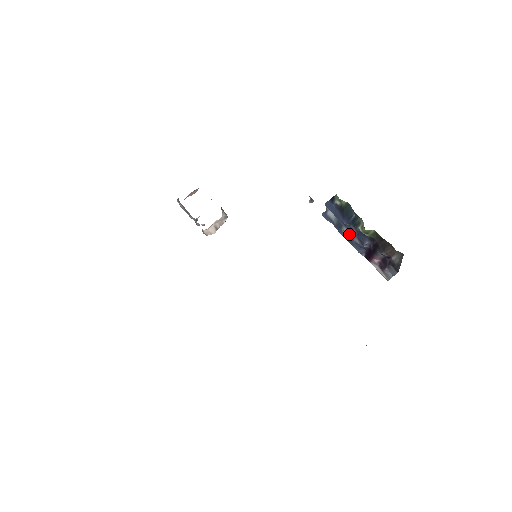
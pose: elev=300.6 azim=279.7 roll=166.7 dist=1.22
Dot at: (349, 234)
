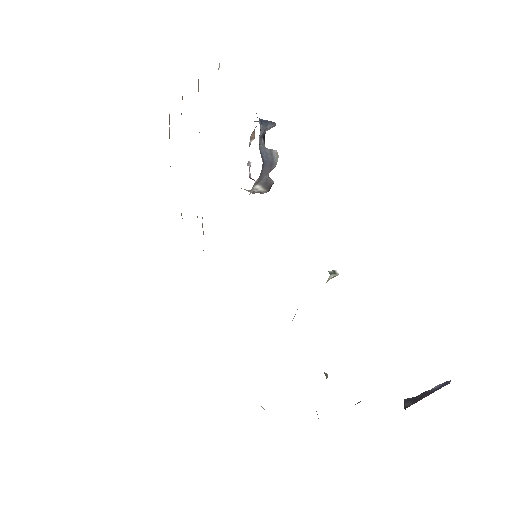
Dot at: occluded
